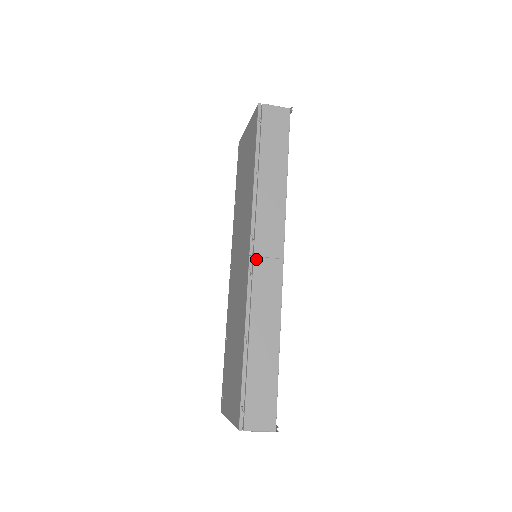
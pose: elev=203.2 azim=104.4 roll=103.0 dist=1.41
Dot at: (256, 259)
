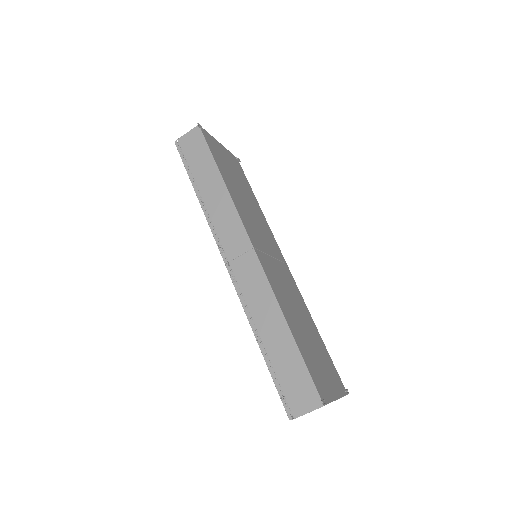
Dot at: (231, 263)
